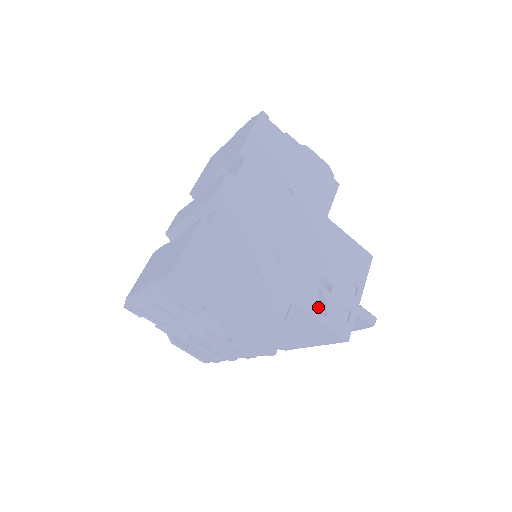
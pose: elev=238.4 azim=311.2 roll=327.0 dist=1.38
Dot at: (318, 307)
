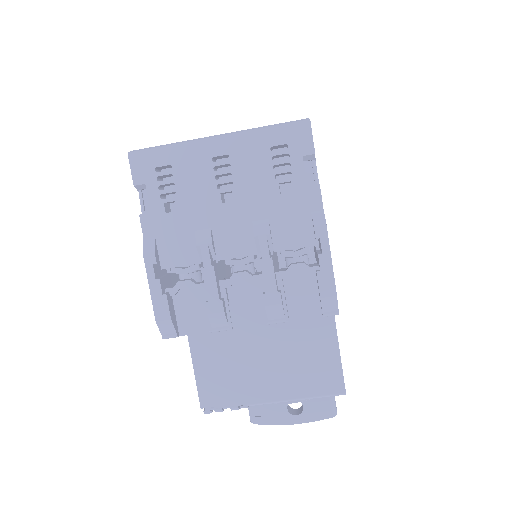
Dot at: occluded
